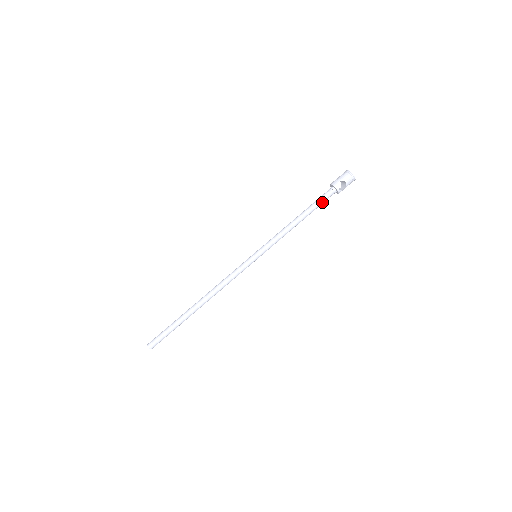
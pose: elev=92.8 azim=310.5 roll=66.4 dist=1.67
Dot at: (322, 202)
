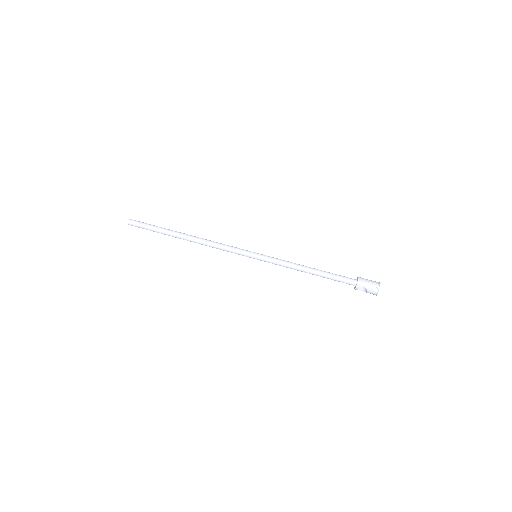
Dot at: occluded
